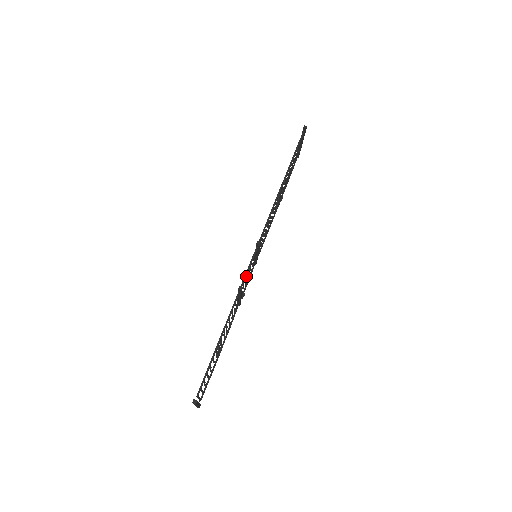
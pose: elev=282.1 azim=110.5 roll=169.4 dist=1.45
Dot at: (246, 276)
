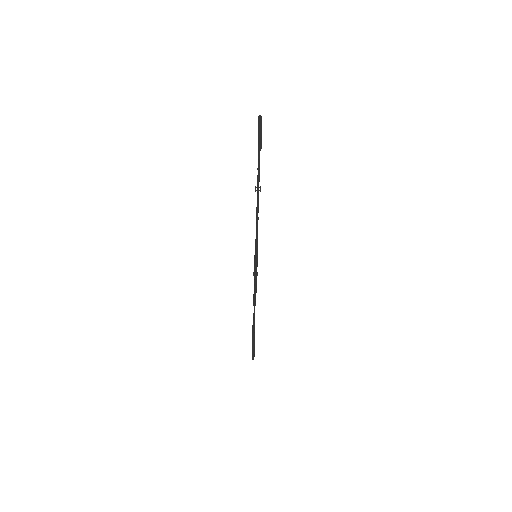
Dot at: occluded
